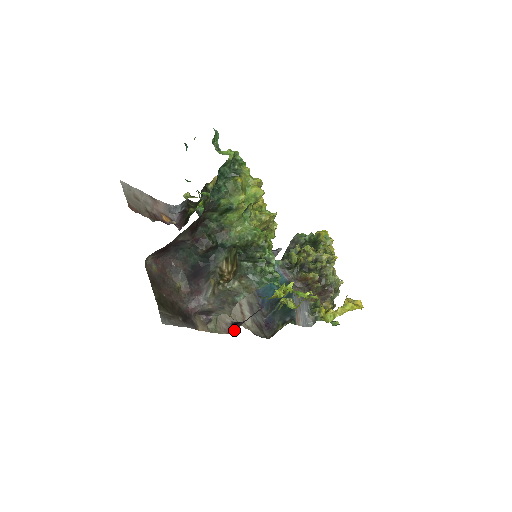
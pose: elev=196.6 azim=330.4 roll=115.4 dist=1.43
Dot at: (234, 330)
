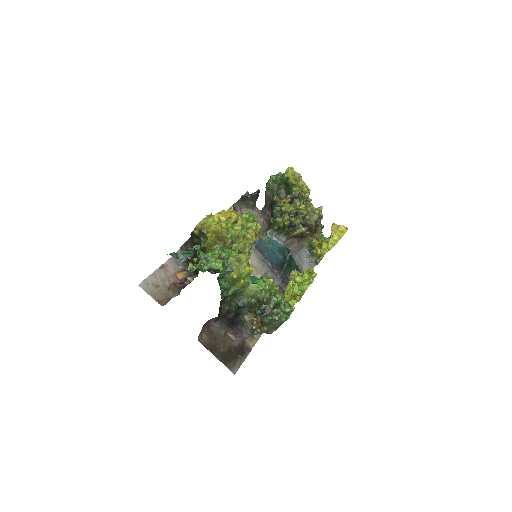
Dot at: occluded
